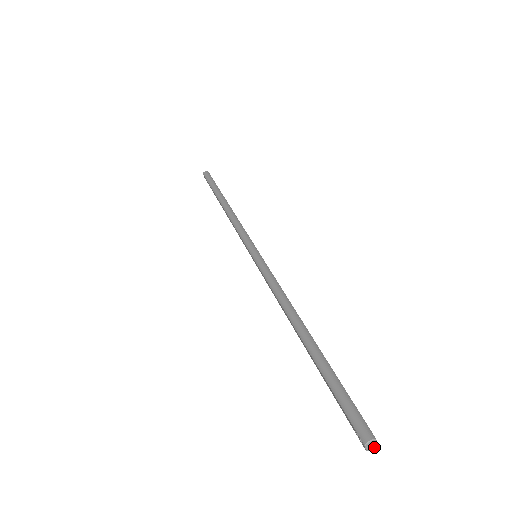
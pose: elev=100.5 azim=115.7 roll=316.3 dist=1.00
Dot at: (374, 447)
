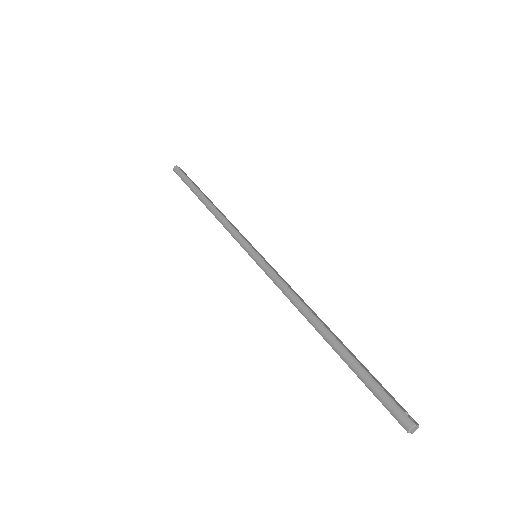
Dot at: (417, 428)
